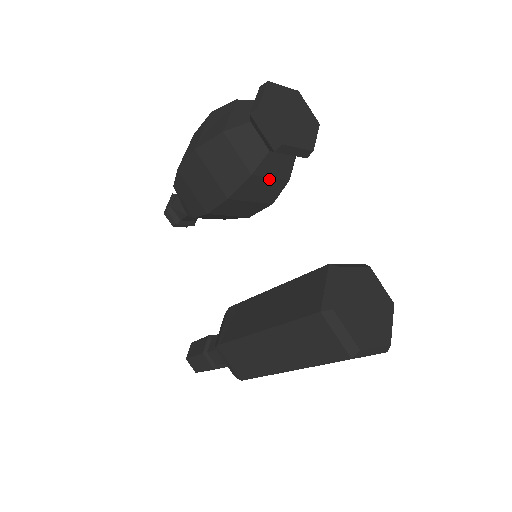
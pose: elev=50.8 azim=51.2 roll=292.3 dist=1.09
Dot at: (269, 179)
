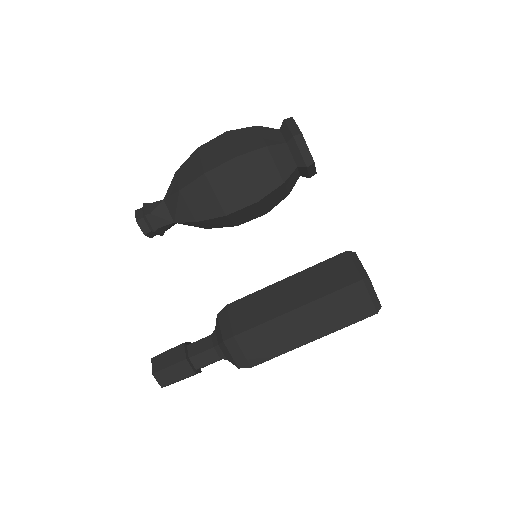
Dot at: (285, 190)
